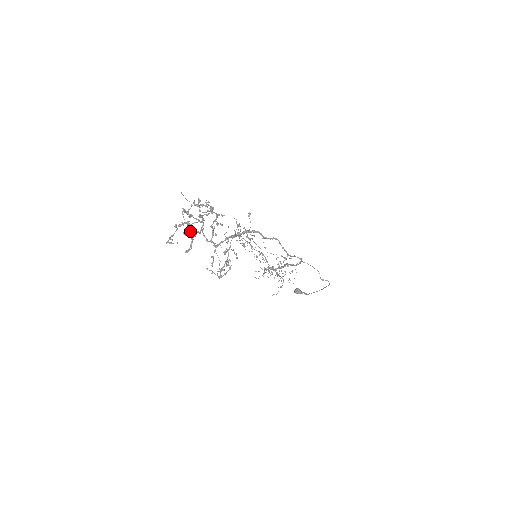
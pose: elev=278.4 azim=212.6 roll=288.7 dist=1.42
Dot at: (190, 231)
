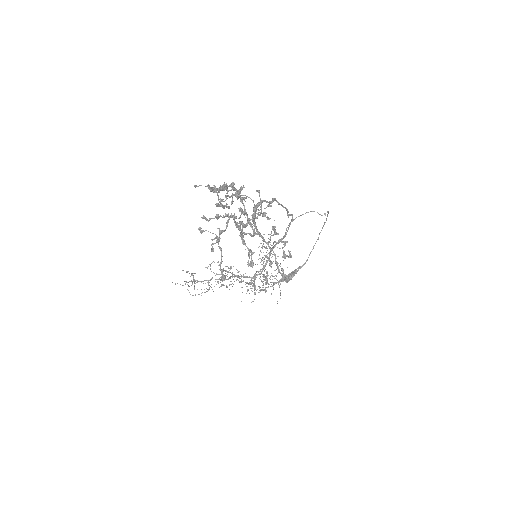
Dot at: (239, 229)
